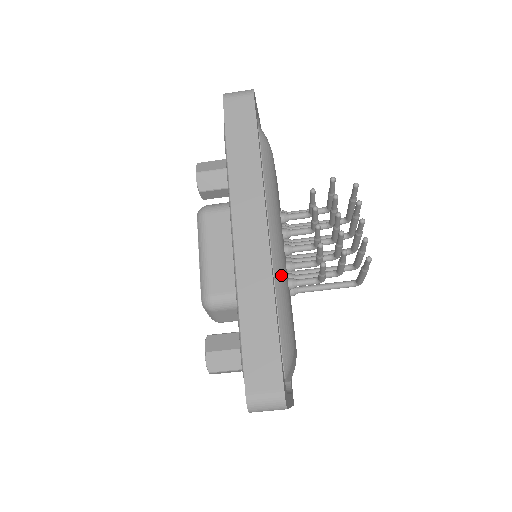
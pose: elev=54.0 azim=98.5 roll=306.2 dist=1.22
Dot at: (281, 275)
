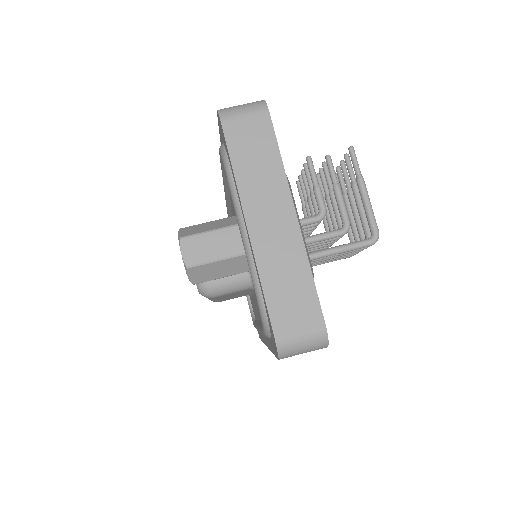
Dot at: occluded
